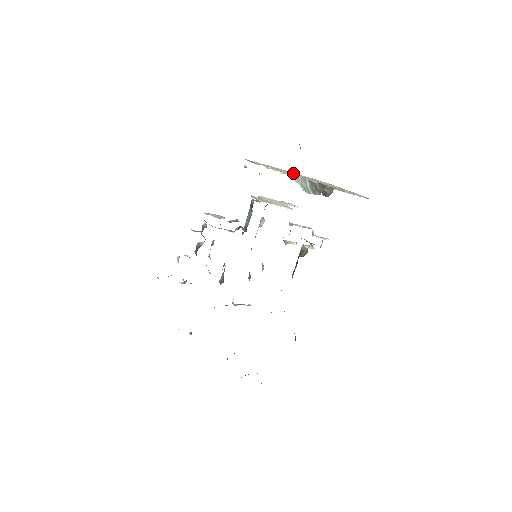
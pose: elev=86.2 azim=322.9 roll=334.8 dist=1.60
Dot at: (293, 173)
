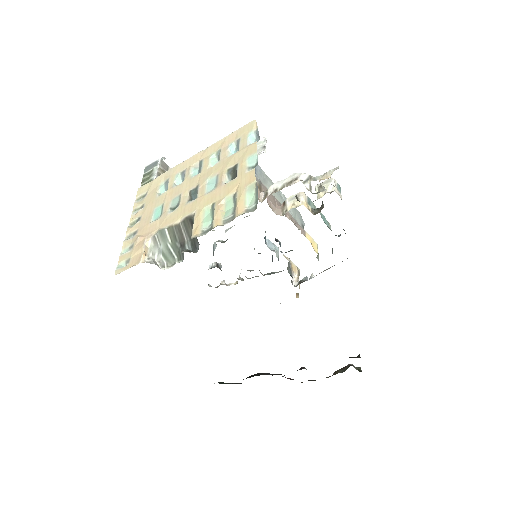
Dot at: (187, 165)
